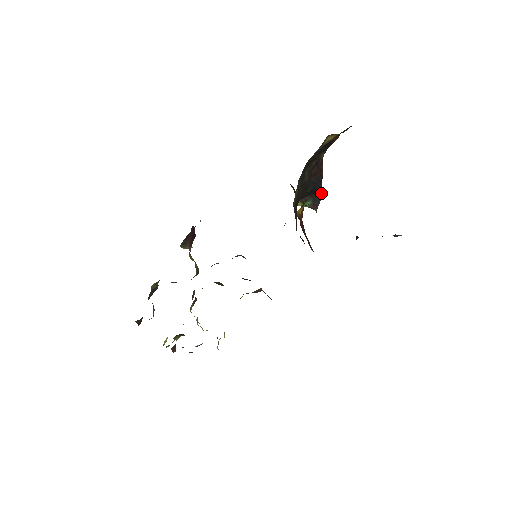
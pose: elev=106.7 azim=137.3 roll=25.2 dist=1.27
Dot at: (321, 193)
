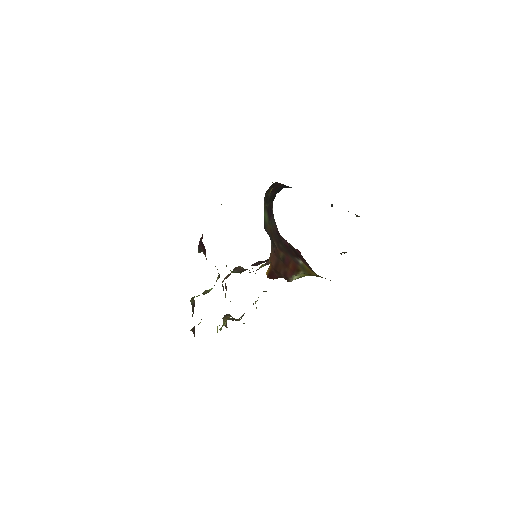
Dot at: occluded
